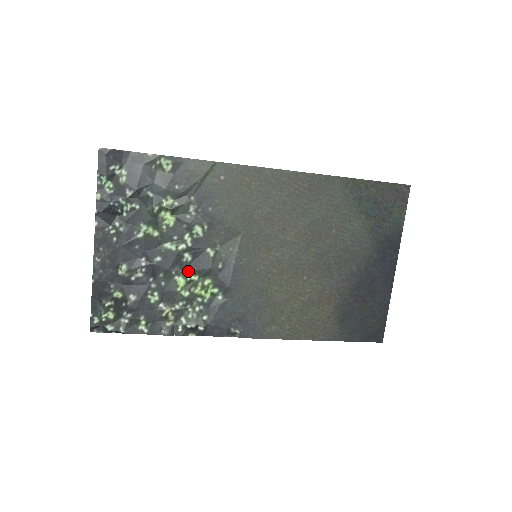
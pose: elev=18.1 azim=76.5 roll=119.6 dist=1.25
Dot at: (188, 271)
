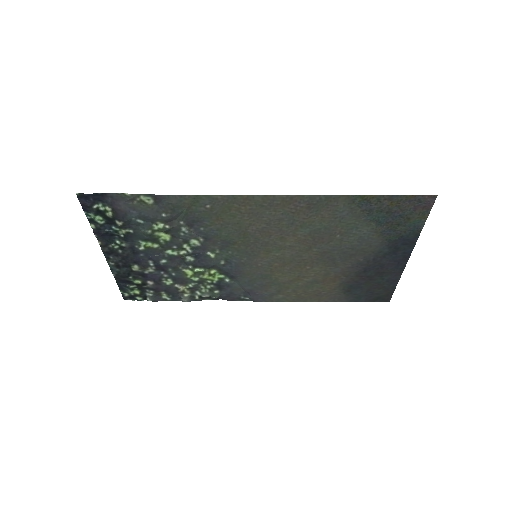
Dot at: (193, 266)
